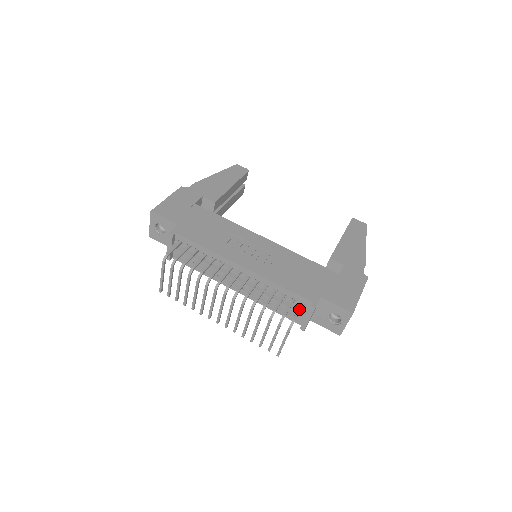
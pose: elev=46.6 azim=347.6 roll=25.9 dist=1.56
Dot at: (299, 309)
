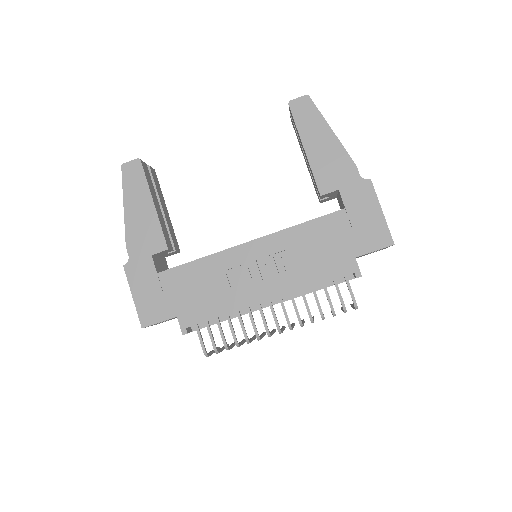
Dot at: (348, 286)
